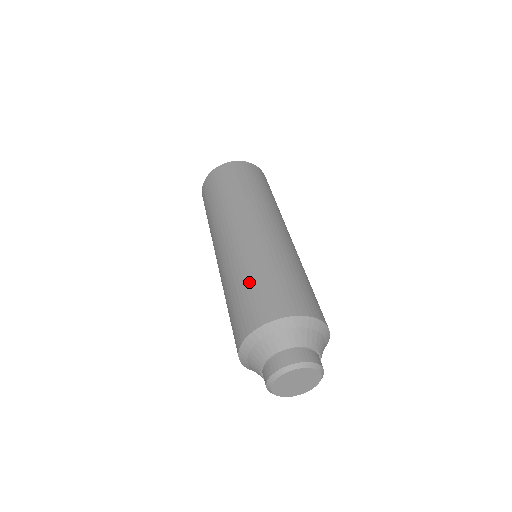
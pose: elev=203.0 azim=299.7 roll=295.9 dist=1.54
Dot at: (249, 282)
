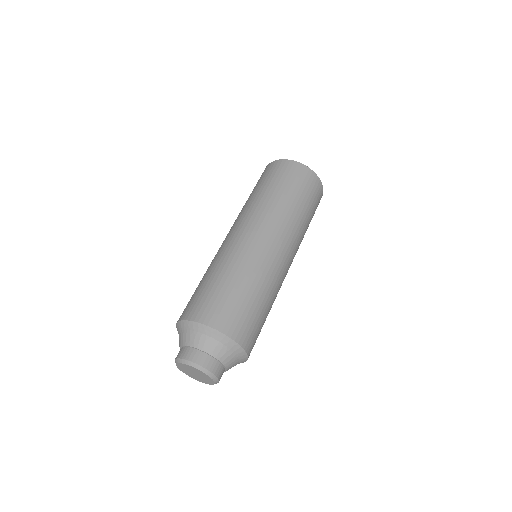
Dot at: (229, 284)
